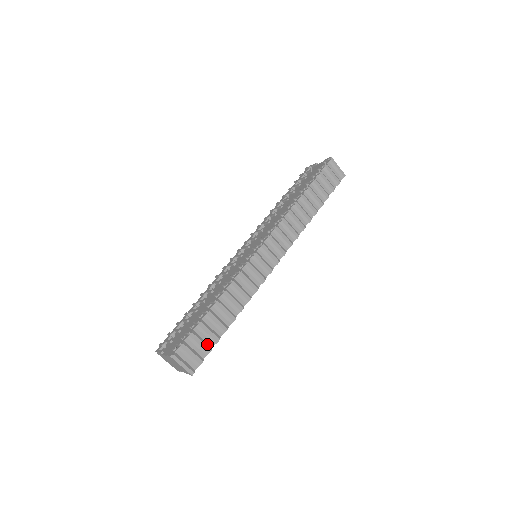
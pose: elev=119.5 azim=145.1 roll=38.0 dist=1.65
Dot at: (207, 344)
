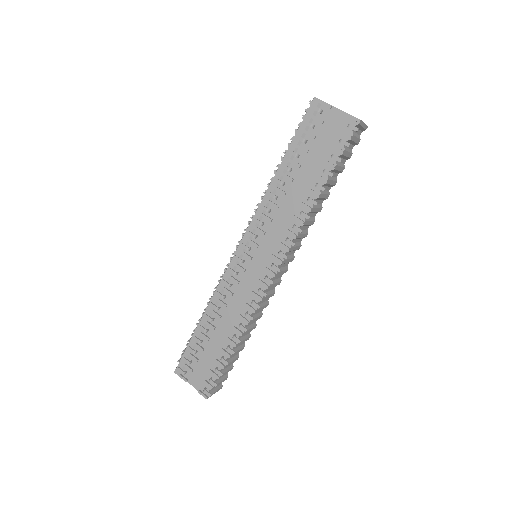
Dot at: (230, 367)
